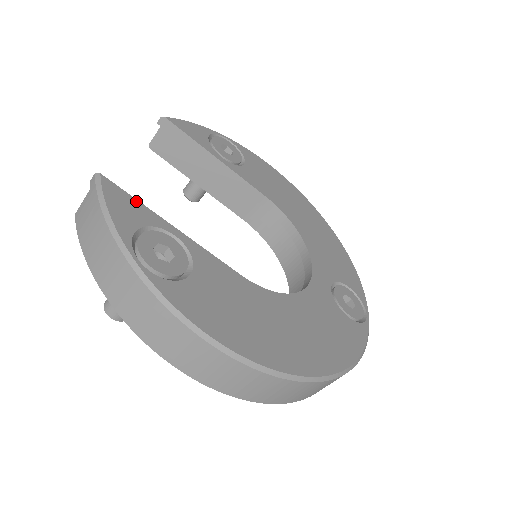
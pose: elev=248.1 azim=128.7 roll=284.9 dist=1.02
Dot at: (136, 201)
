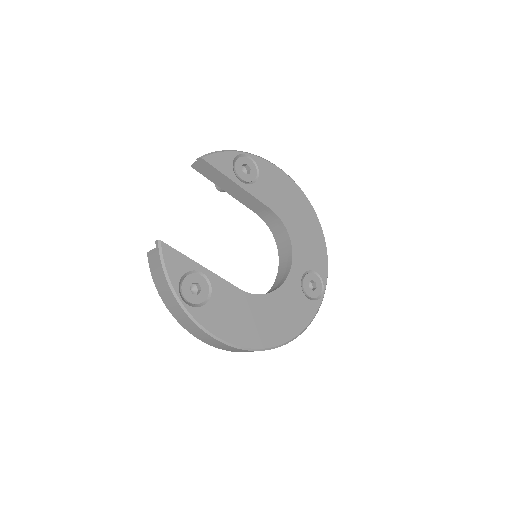
Dot at: (181, 254)
